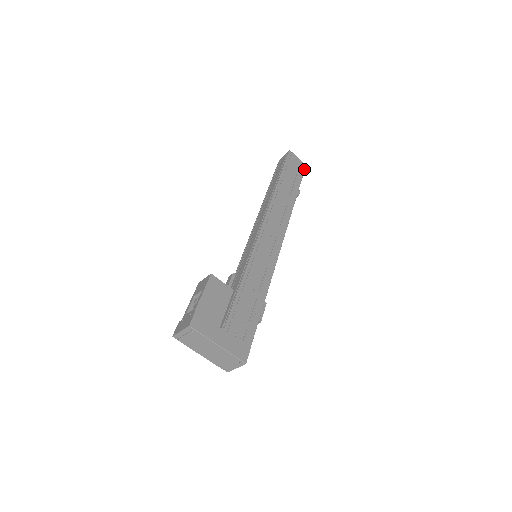
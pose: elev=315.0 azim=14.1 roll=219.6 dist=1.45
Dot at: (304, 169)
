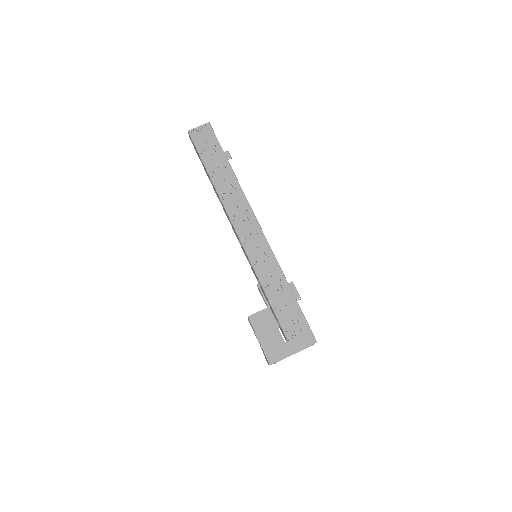
Dot at: (212, 130)
